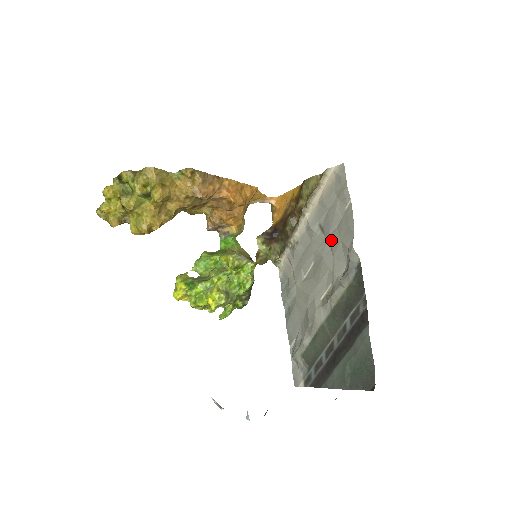
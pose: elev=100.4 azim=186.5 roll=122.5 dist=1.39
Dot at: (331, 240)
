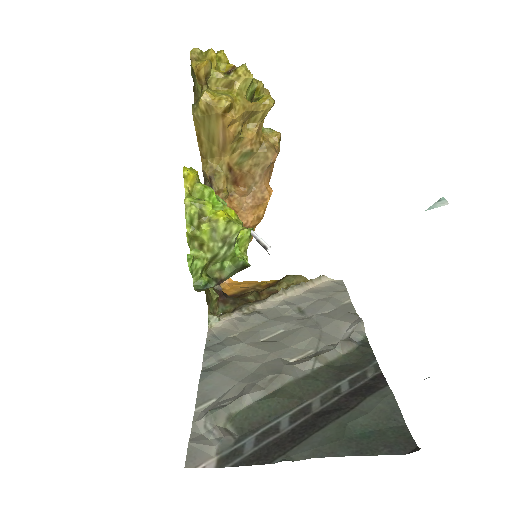
Dot at: (319, 318)
